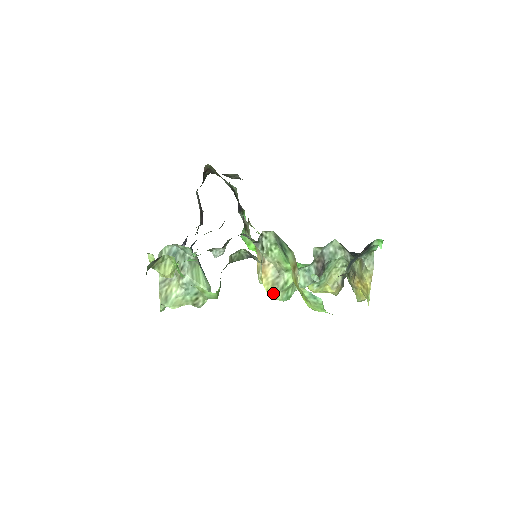
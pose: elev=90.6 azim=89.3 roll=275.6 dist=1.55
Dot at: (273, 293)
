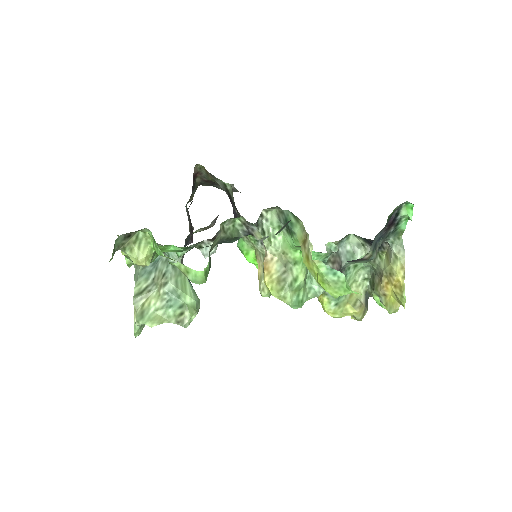
Dot at: (279, 292)
